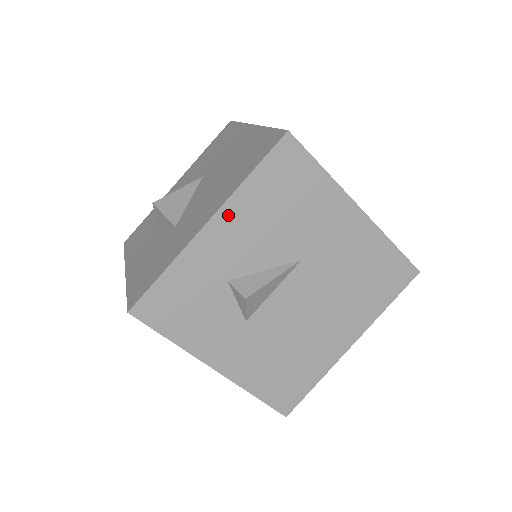
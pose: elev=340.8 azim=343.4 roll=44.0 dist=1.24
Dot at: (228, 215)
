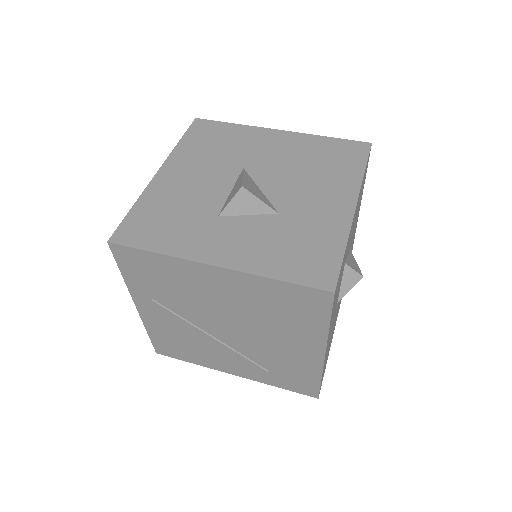
Dot at: occluded
